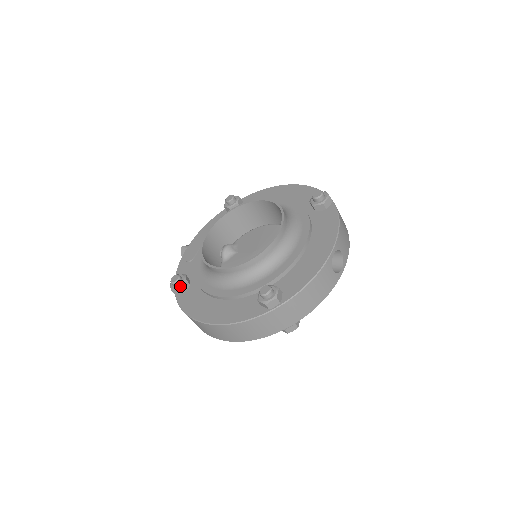
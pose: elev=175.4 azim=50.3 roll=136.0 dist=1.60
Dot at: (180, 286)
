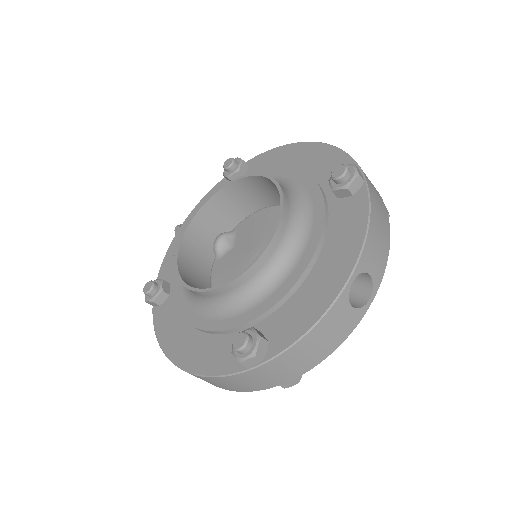
Dot at: (154, 298)
